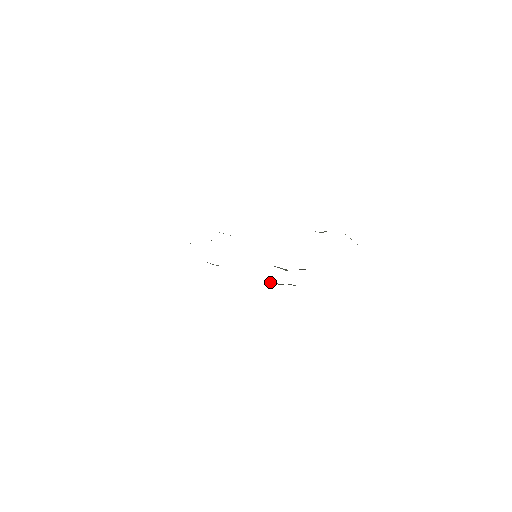
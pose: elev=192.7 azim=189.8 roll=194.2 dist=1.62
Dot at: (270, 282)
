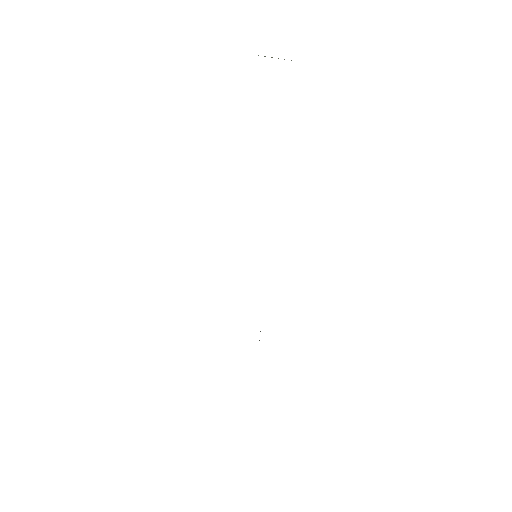
Dot at: occluded
